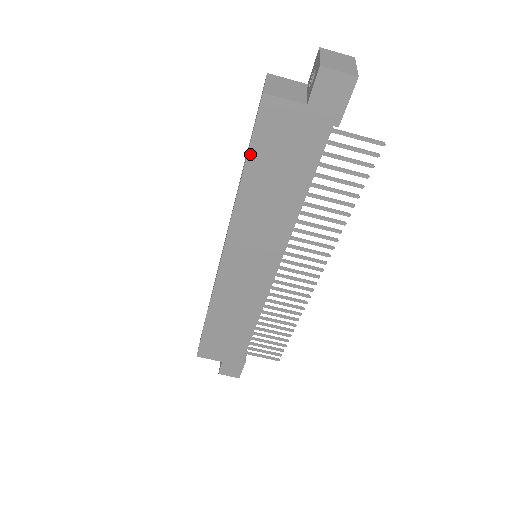
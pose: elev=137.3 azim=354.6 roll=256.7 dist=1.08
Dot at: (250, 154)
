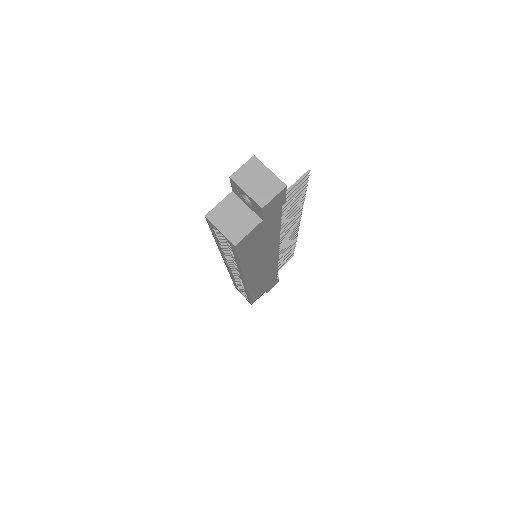
Dot at: (240, 259)
